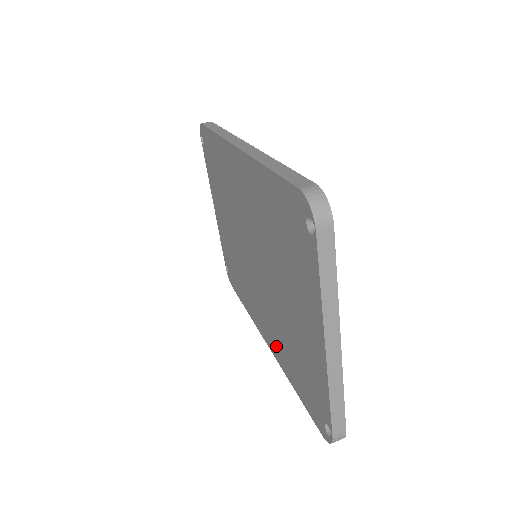
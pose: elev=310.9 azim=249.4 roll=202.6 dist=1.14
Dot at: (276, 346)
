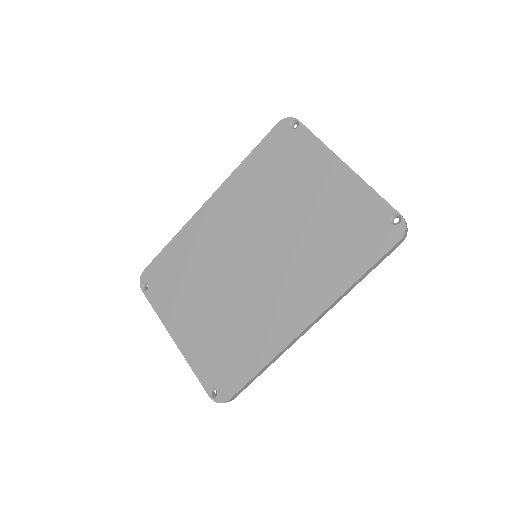
Dot at: (319, 288)
